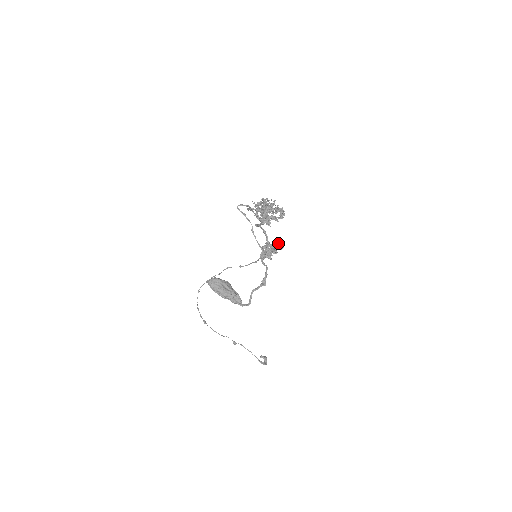
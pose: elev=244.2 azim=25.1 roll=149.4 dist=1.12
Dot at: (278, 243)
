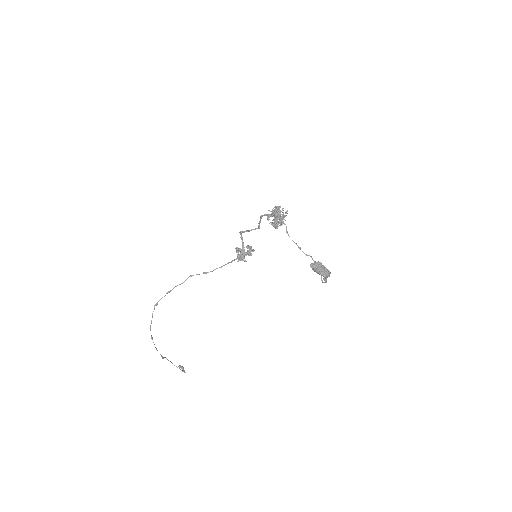
Dot at: (249, 247)
